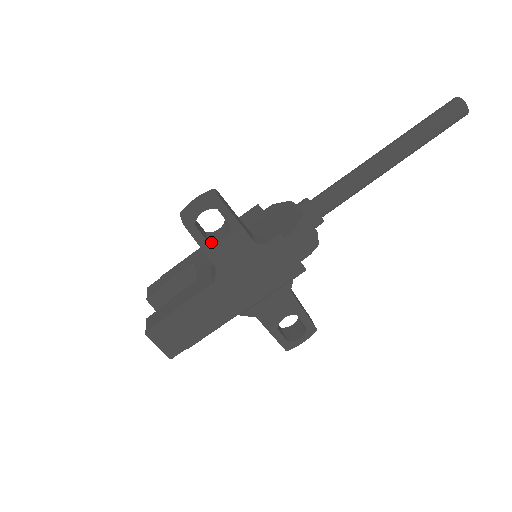
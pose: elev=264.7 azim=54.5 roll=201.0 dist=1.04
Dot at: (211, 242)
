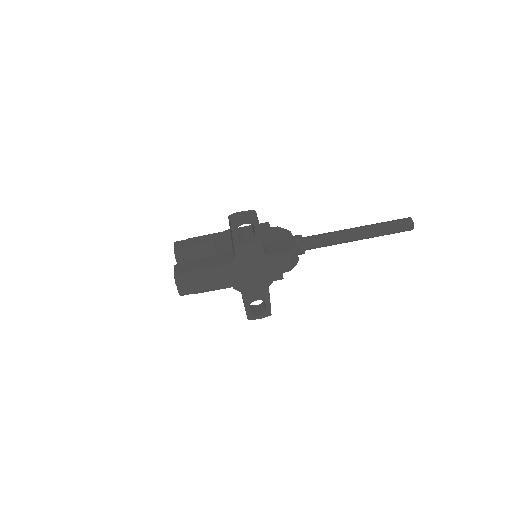
Dot at: (240, 241)
